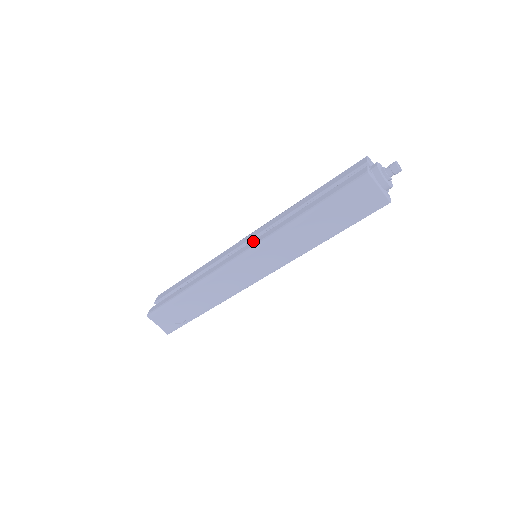
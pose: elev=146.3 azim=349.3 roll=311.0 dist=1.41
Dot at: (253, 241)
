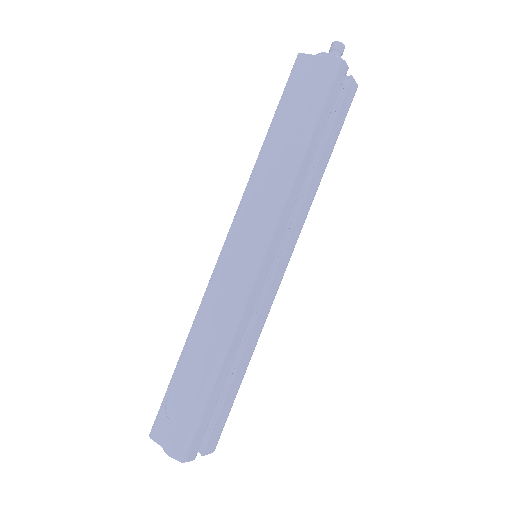
Dot at: occluded
